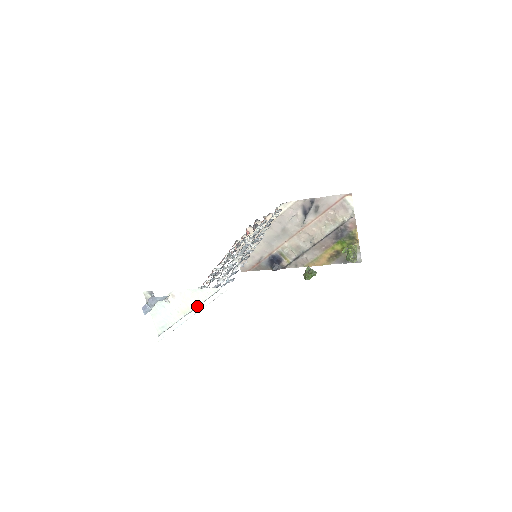
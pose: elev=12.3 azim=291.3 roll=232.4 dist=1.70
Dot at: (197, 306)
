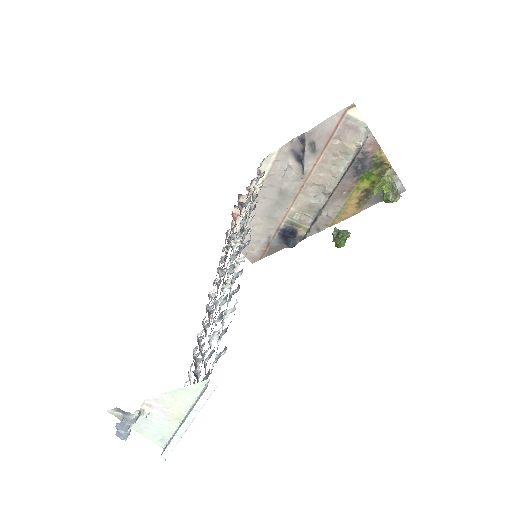
Dot at: (189, 410)
